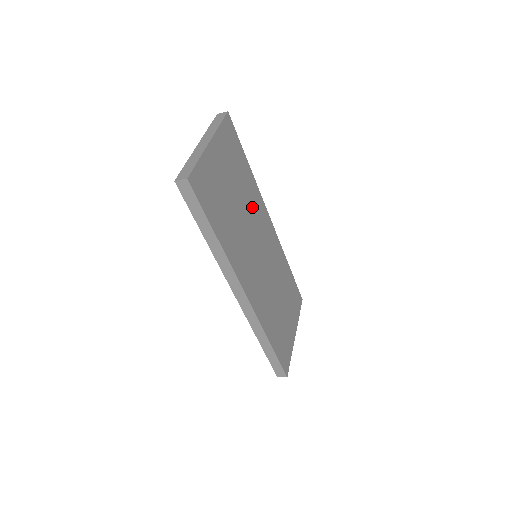
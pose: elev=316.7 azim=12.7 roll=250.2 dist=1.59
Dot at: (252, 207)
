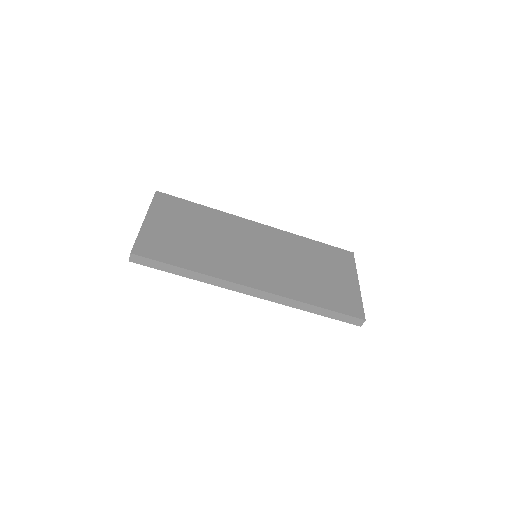
Dot at: (225, 228)
